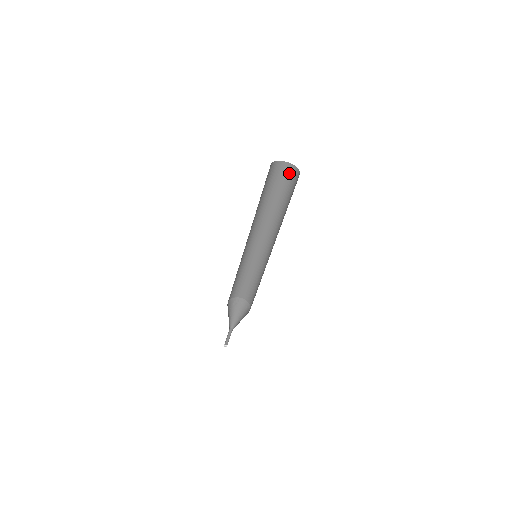
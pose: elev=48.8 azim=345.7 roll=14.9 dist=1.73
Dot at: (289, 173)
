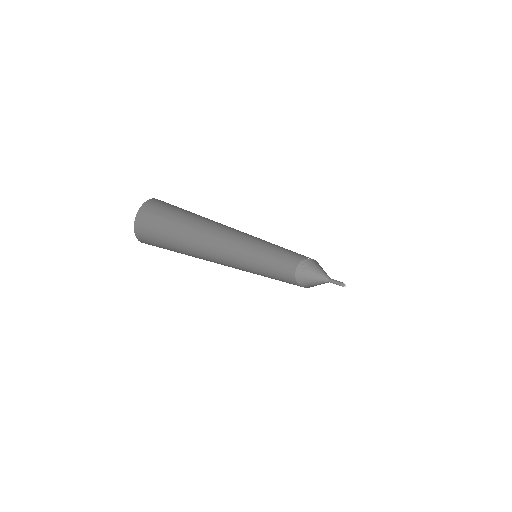
Dot at: (163, 203)
